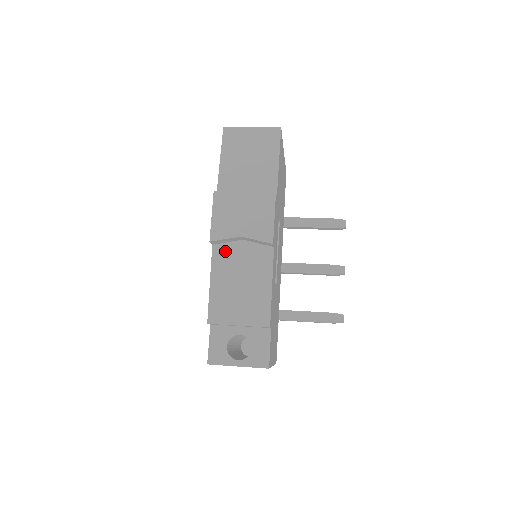
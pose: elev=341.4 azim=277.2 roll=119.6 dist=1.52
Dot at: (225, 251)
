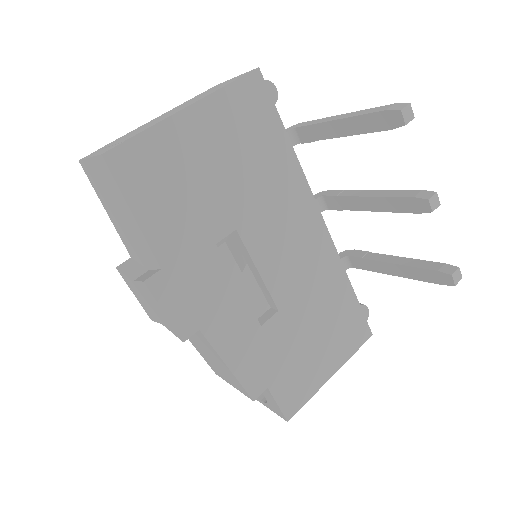
Dot at: occluded
